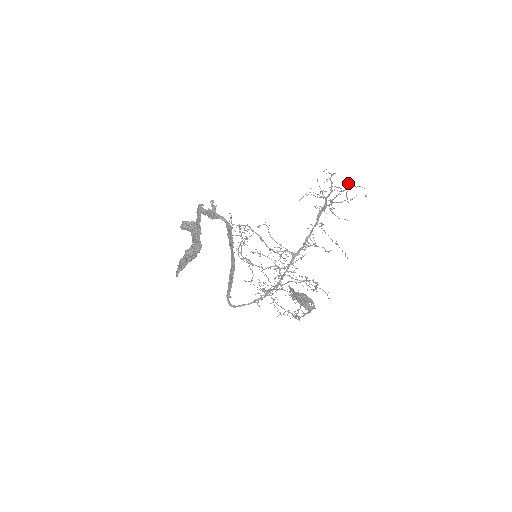
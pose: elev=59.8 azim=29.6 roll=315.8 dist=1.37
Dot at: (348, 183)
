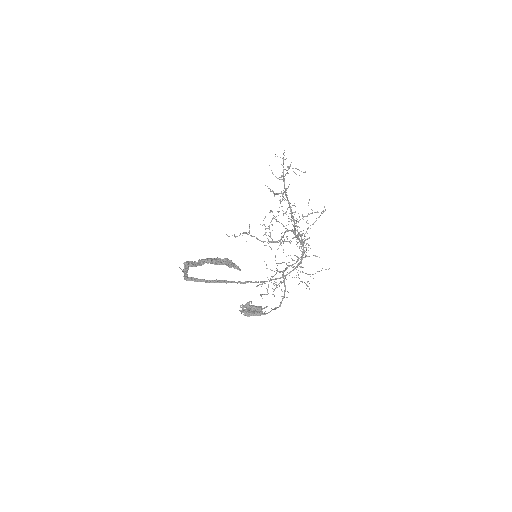
Dot at: occluded
